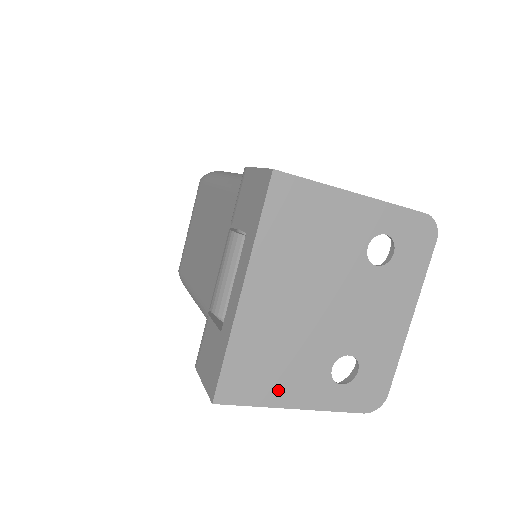
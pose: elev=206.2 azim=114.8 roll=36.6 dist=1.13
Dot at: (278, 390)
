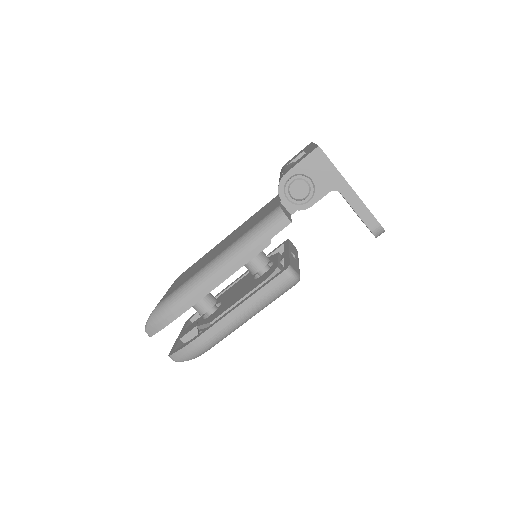
Dot at: occluded
